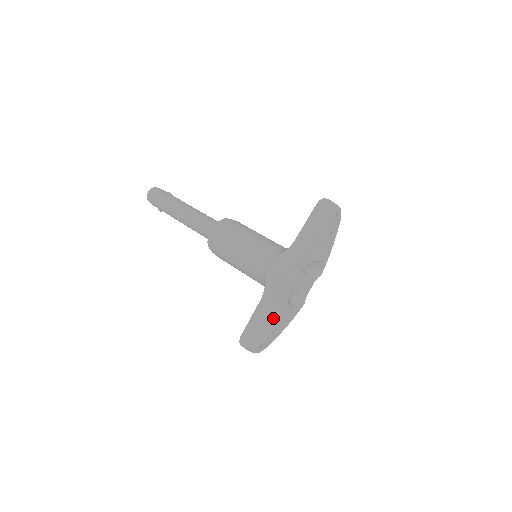
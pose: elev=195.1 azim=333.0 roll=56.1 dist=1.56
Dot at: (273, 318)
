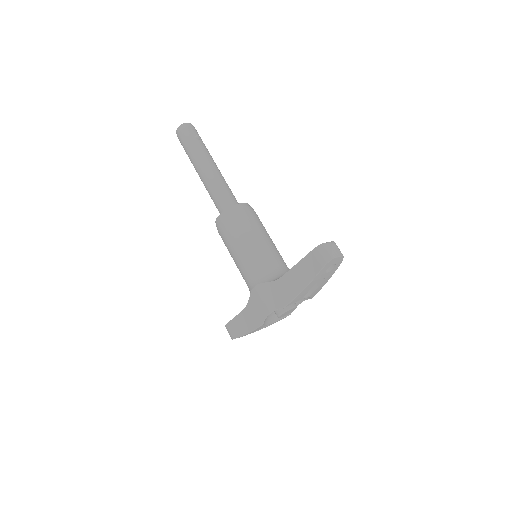
Dot at: (249, 331)
